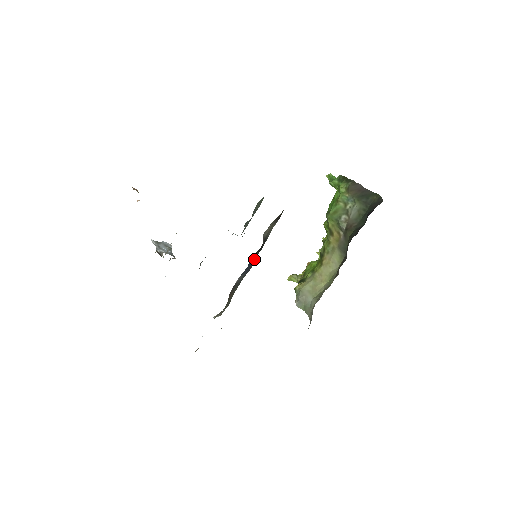
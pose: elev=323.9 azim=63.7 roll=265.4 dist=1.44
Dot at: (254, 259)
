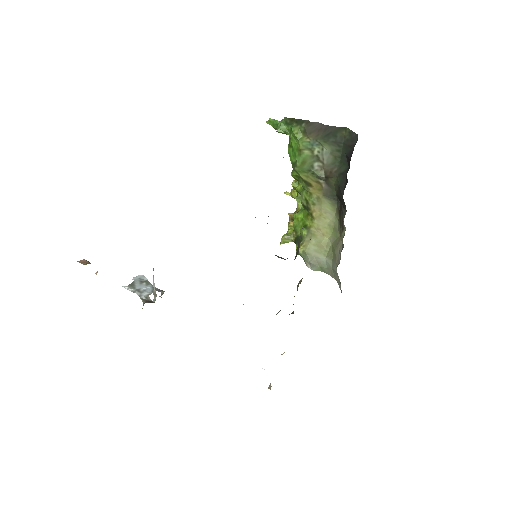
Dot at: occluded
